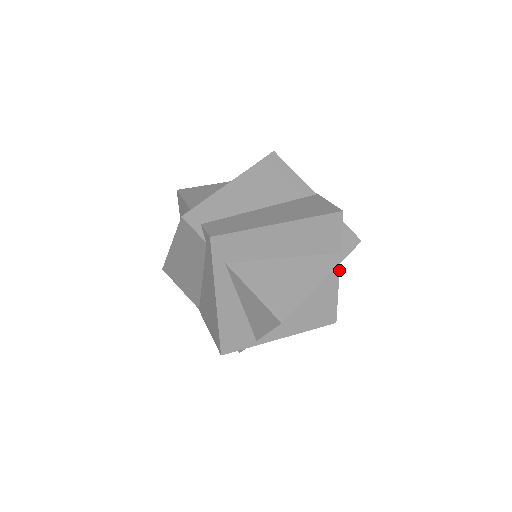
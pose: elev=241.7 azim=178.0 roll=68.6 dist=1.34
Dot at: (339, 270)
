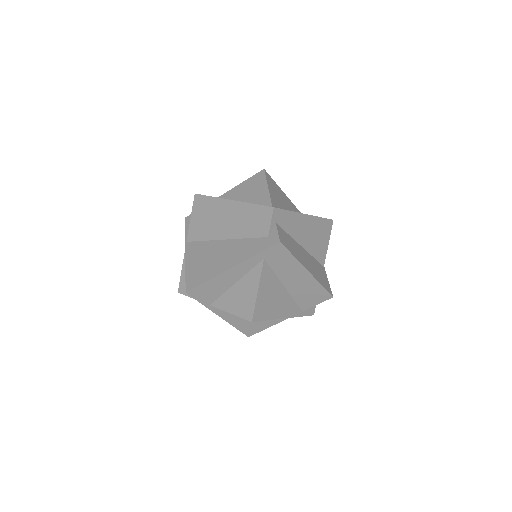
Dot at: occluded
